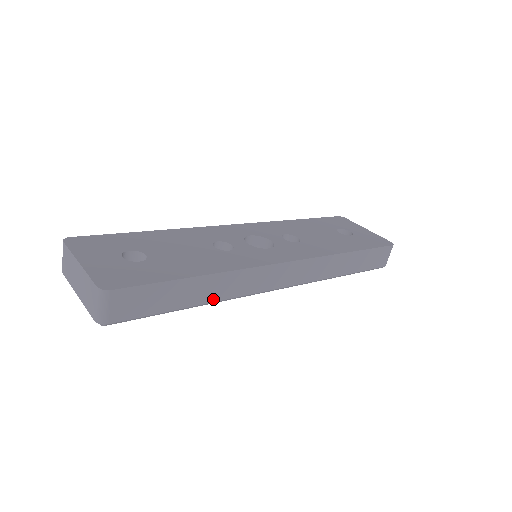
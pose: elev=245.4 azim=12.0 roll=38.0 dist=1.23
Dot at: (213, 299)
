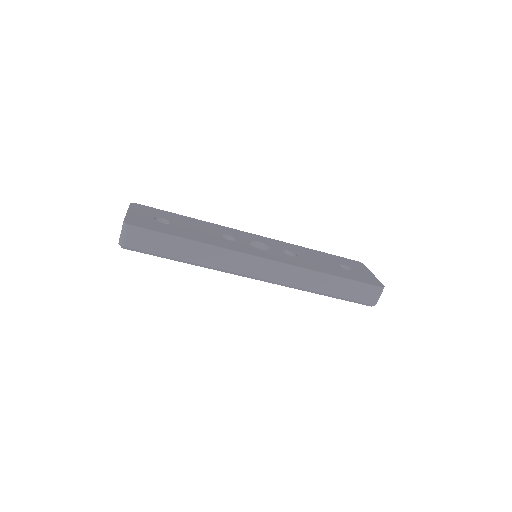
Dot at: (199, 262)
